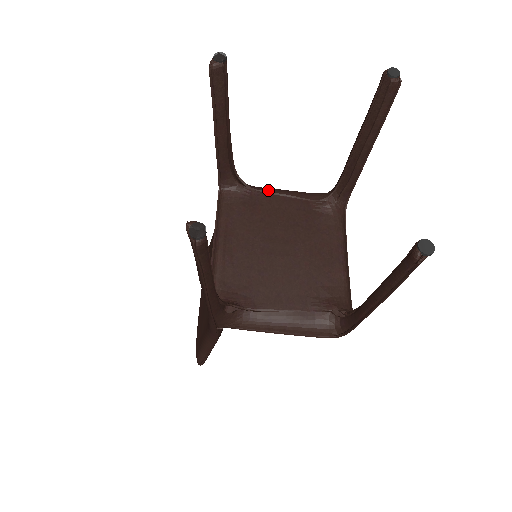
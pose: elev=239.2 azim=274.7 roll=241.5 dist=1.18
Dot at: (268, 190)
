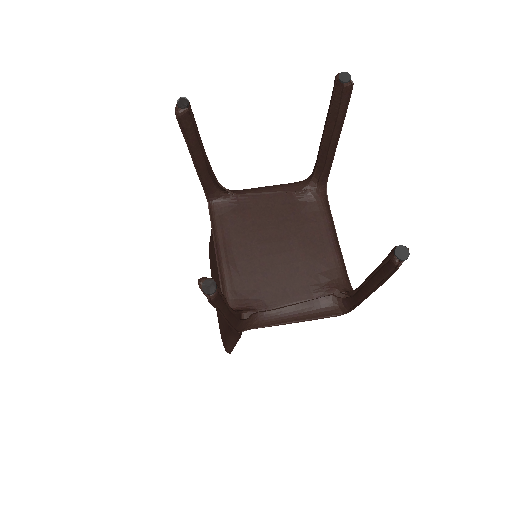
Dot at: (252, 191)
